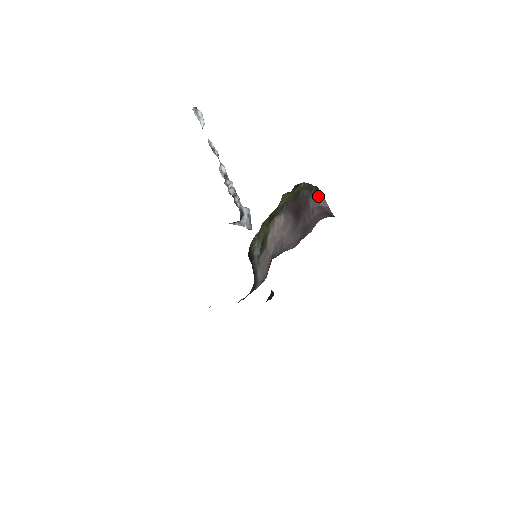
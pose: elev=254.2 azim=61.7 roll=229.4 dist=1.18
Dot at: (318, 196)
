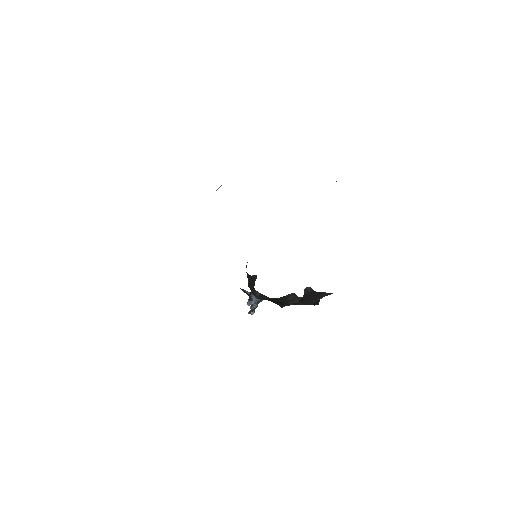
Dot at: occluded
